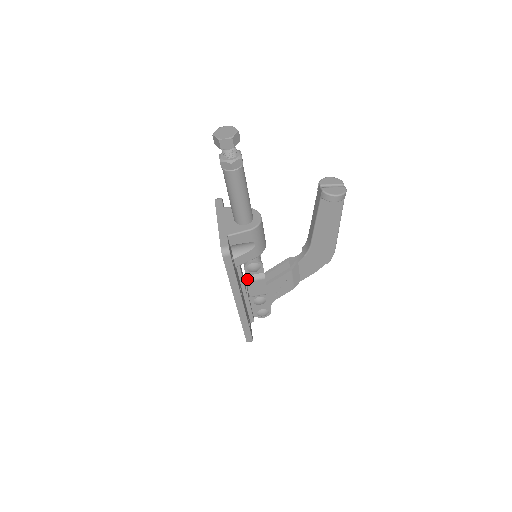
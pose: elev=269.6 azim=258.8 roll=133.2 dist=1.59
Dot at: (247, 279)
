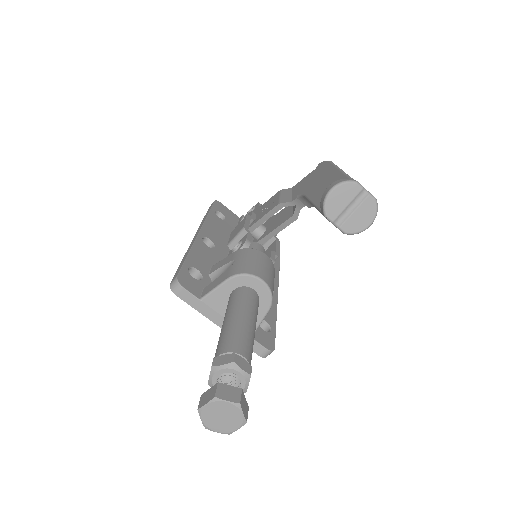
Dot at: occluded
